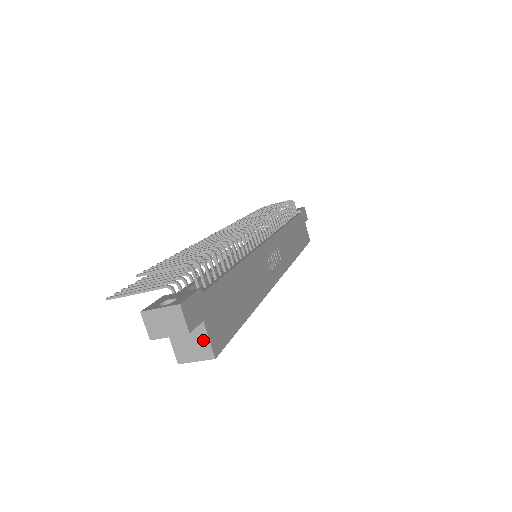
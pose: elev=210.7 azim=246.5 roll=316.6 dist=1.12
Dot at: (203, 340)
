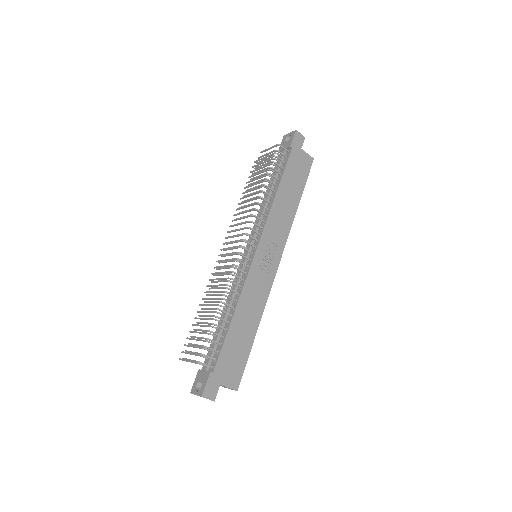
Dot at: (226, 387)
